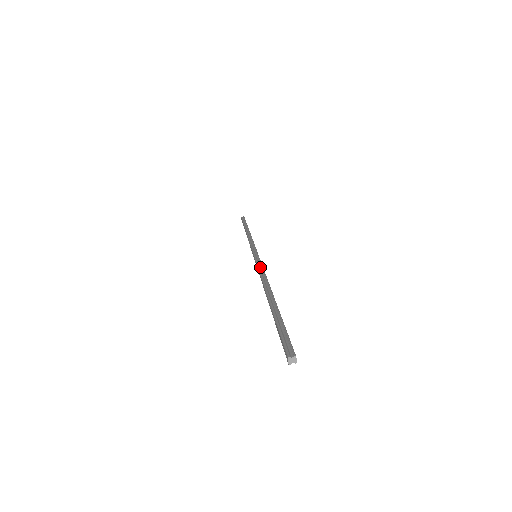
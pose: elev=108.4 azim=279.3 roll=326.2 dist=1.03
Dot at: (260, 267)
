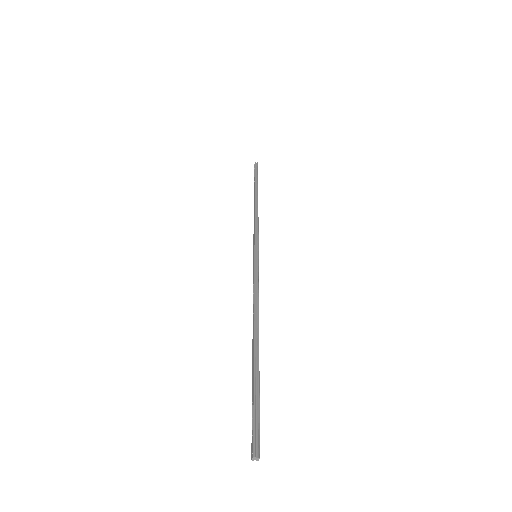
Dot at: (256, 284)
